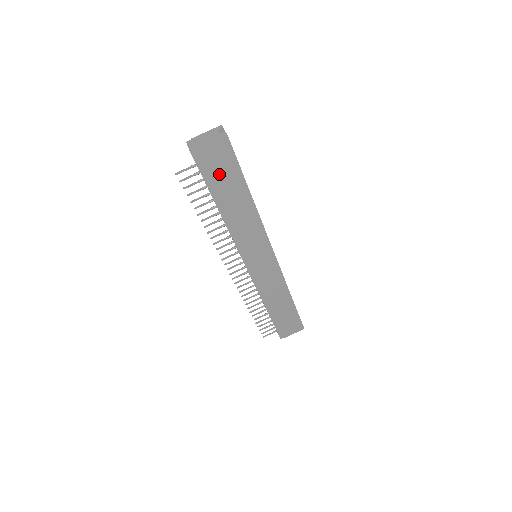
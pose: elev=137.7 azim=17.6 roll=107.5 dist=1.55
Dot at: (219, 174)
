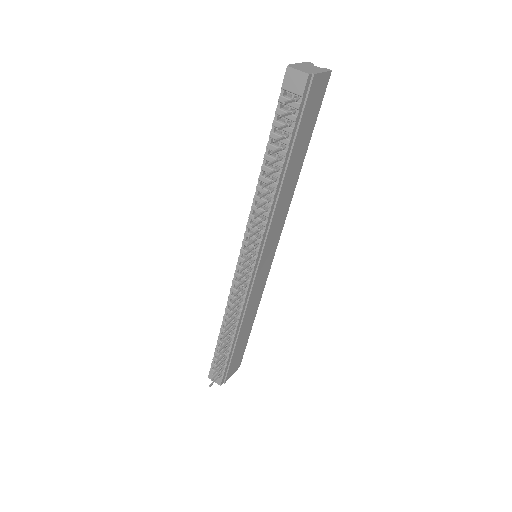
Dot at: (305, 121)
